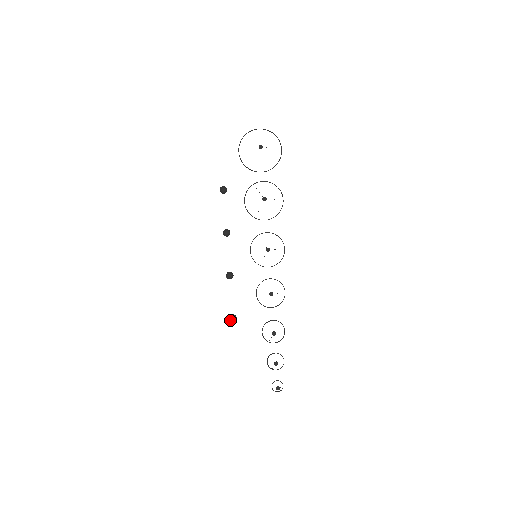
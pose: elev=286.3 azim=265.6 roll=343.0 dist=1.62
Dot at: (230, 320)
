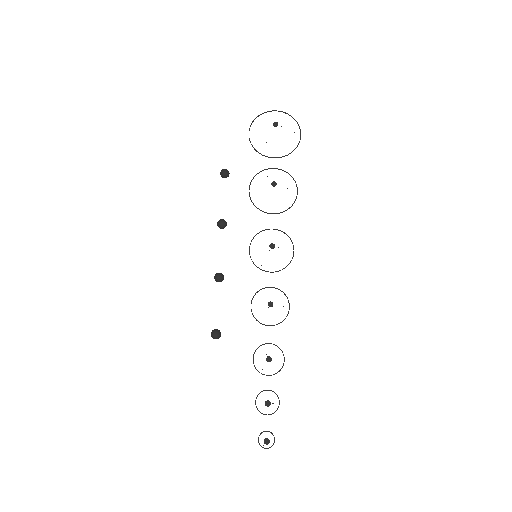
Dot at: (212, 336)
